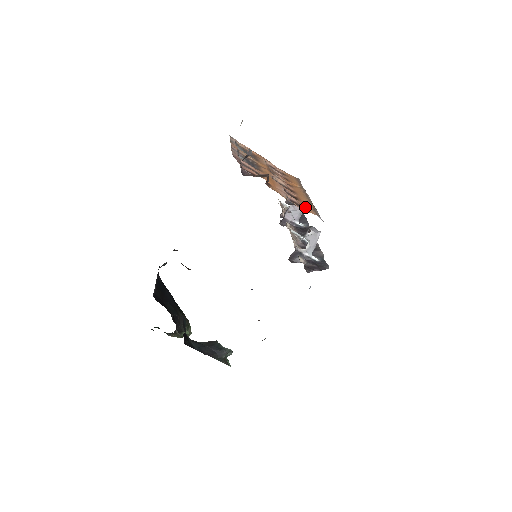
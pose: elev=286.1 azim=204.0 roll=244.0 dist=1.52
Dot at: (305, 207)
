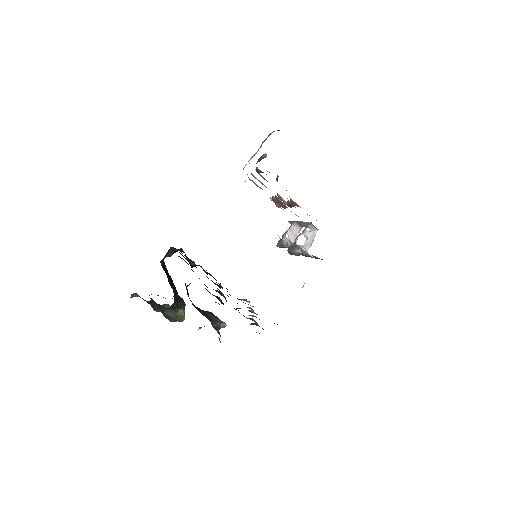
Dot at: occluded
